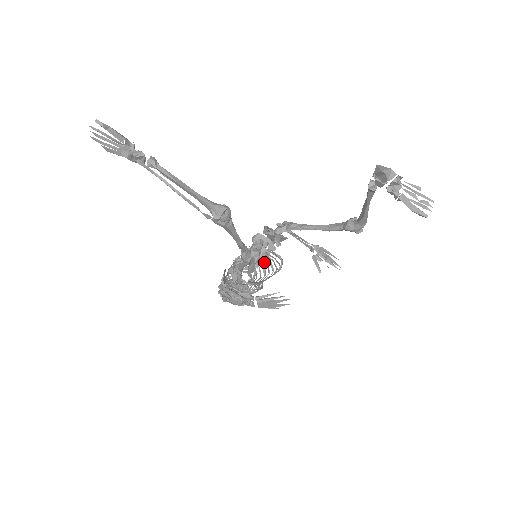
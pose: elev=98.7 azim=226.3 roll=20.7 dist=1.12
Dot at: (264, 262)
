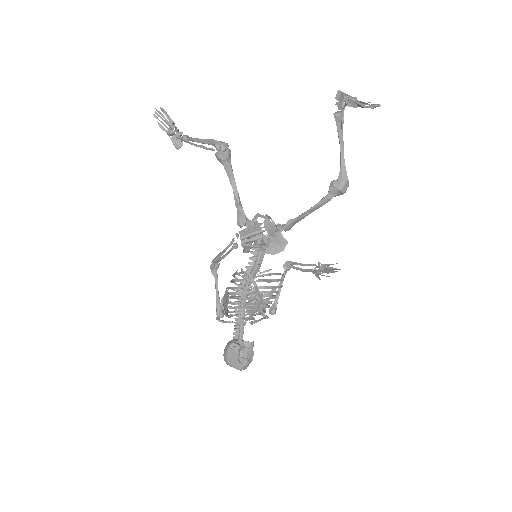
Dot at: occluded
